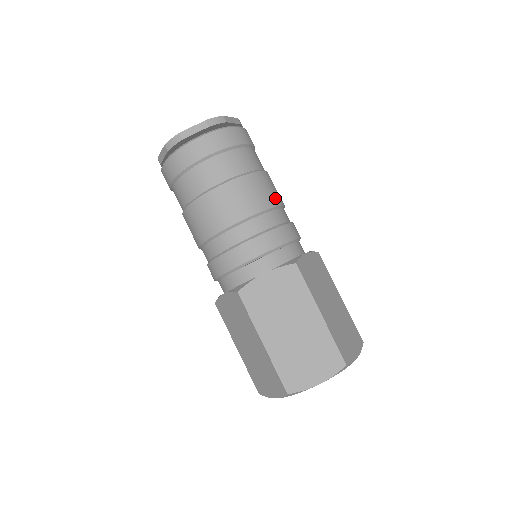
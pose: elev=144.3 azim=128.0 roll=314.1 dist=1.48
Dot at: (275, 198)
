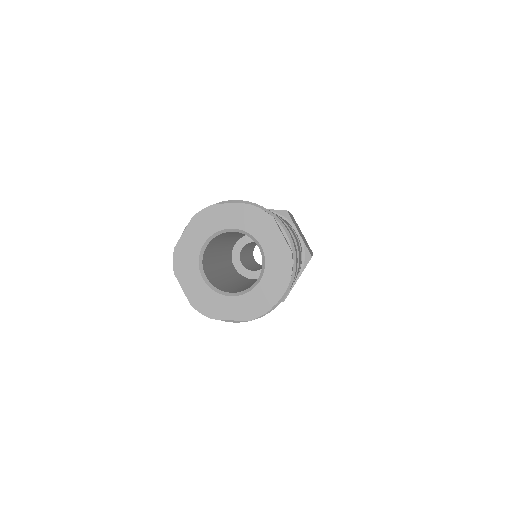
Dot at: (295, 235)
